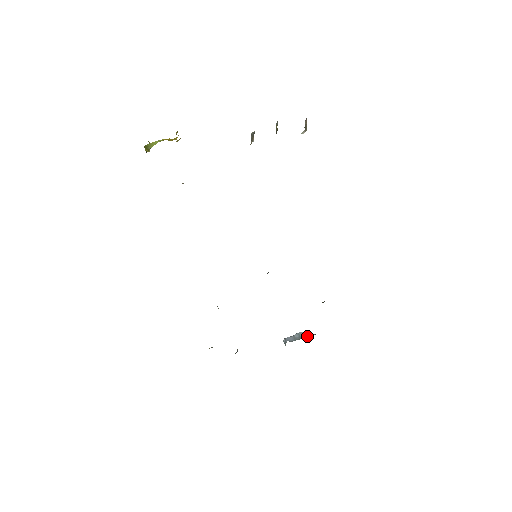
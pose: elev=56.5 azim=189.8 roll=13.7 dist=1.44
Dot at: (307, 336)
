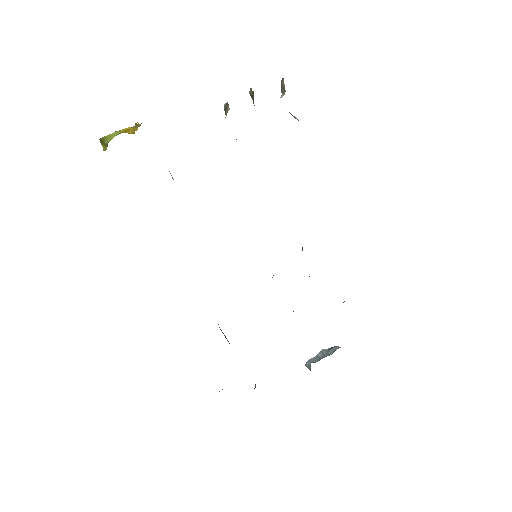
Dot at: (332, 351)
